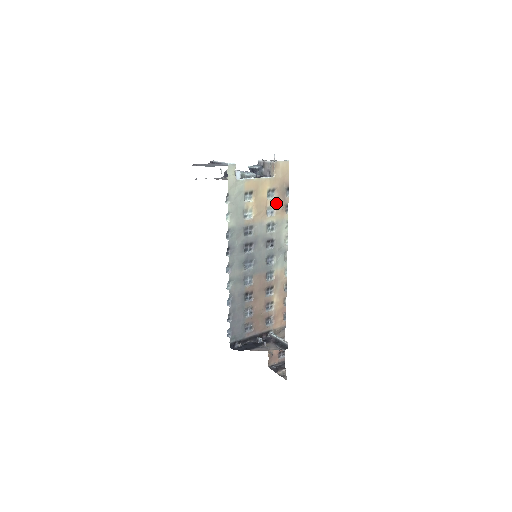
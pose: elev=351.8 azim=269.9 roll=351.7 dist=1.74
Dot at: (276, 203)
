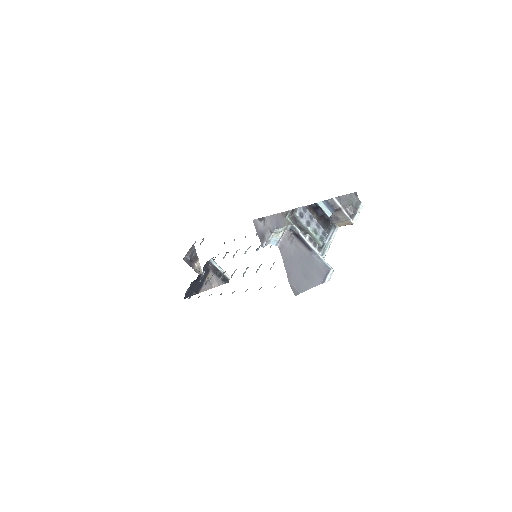
Dot at: occluded
